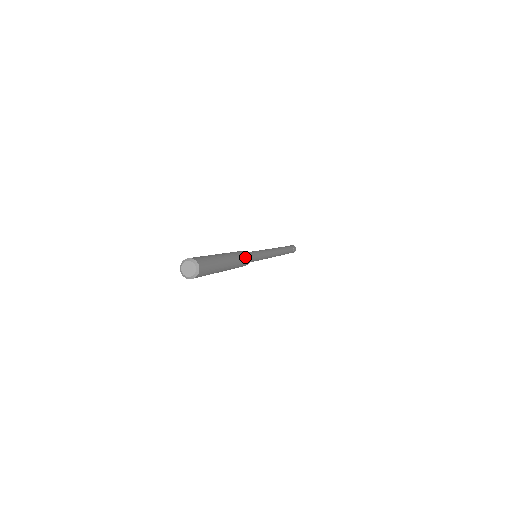
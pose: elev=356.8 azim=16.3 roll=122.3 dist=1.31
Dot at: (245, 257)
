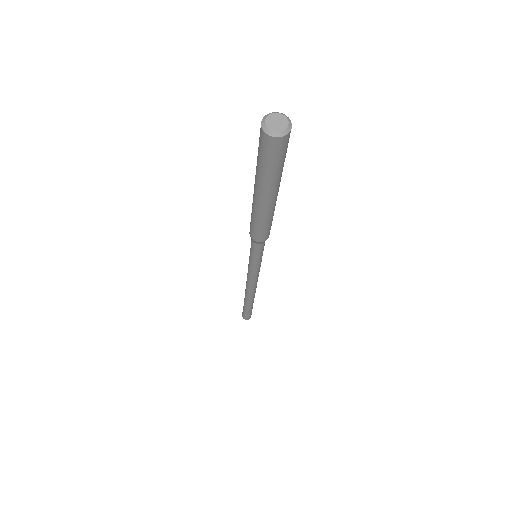
Dot at: occluded
